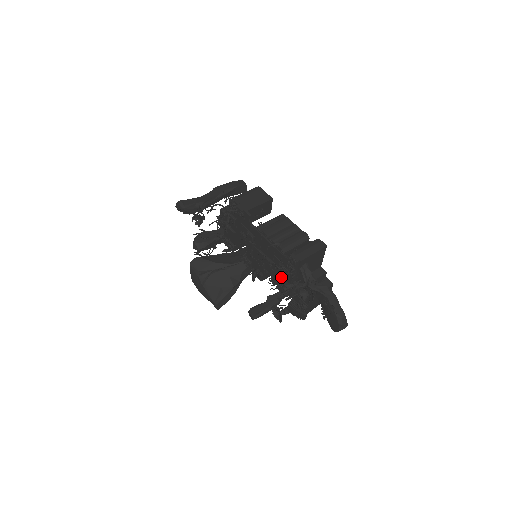
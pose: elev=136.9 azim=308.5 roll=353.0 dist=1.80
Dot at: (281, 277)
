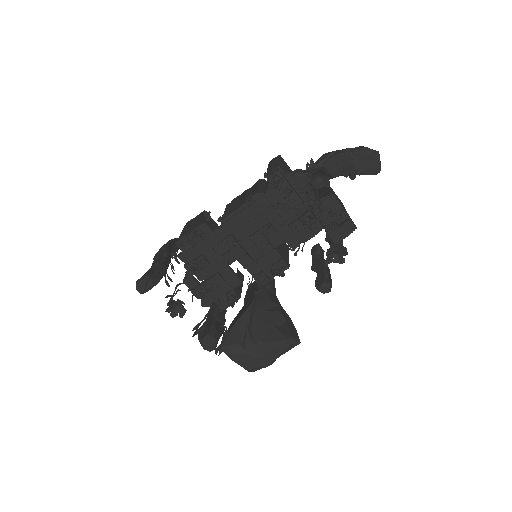
Dot at: (291, 221)
